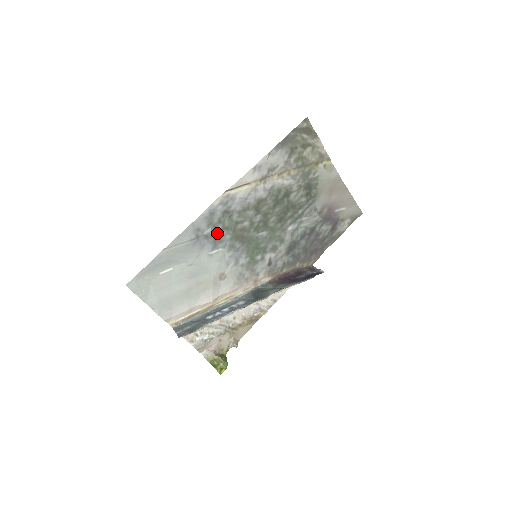
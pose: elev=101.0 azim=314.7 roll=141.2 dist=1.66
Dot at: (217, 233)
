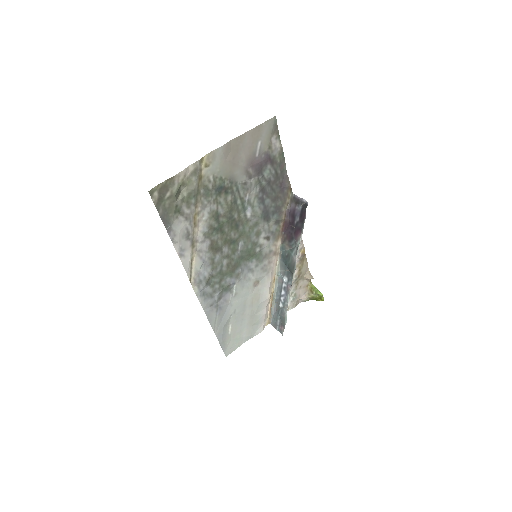
Dot at: (221, 289)
